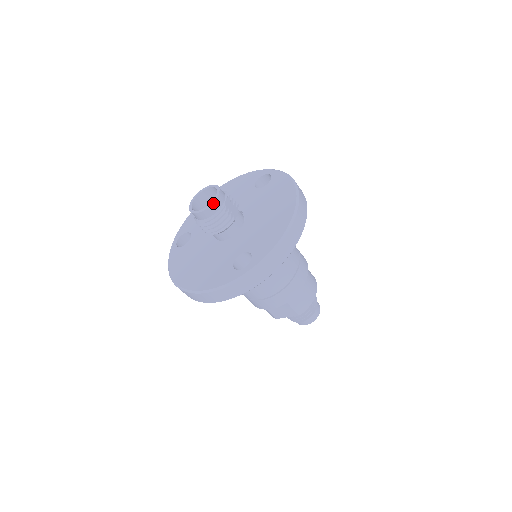
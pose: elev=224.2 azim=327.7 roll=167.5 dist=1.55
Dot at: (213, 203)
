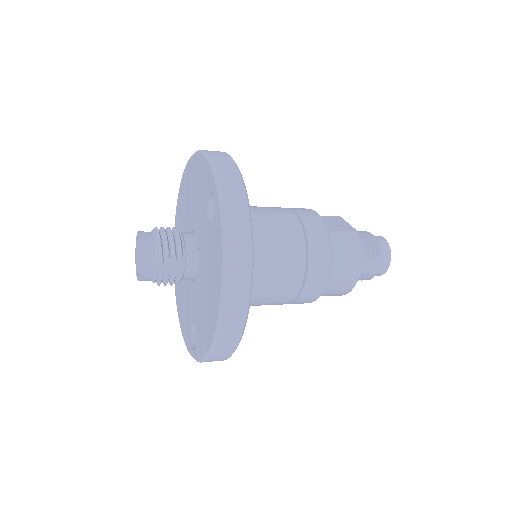
Dot at: (140, 279)
